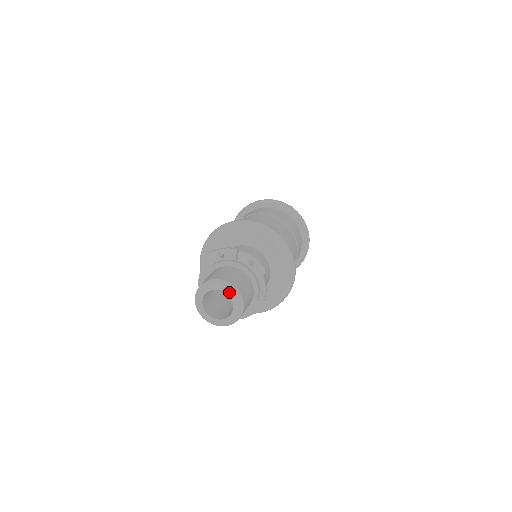
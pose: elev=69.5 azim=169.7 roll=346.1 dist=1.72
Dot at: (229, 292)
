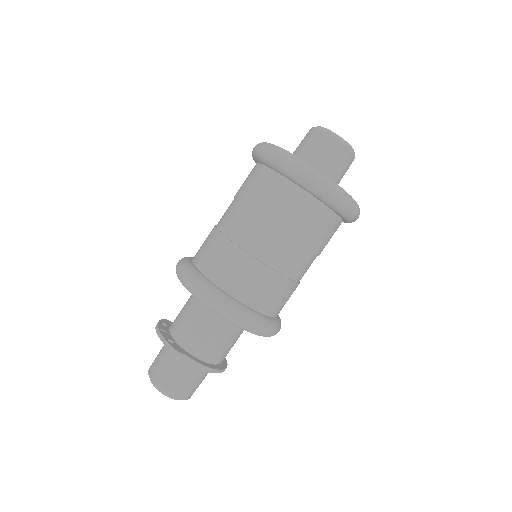
Dot at: (155, 386)
